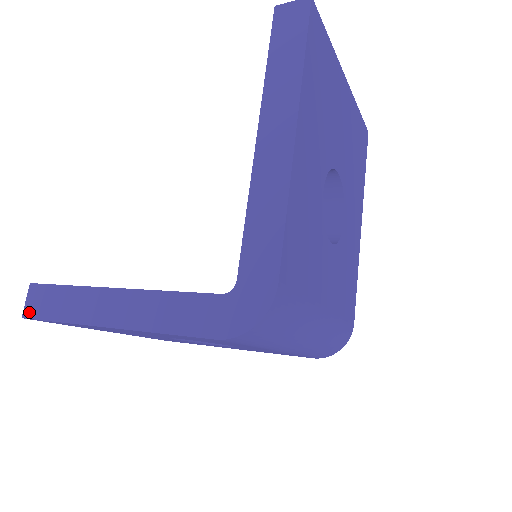
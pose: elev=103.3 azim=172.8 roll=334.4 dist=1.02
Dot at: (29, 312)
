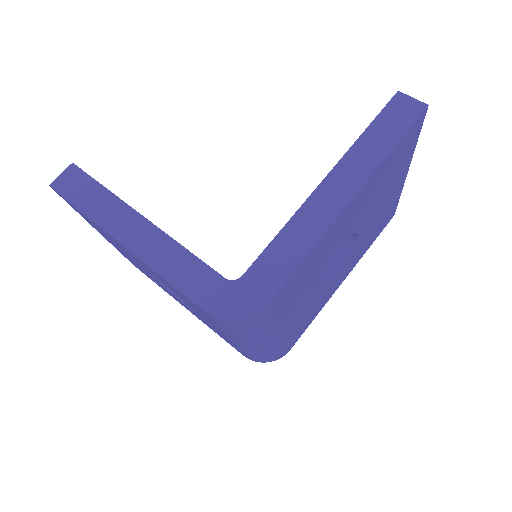
Dot at: (58, 185)
